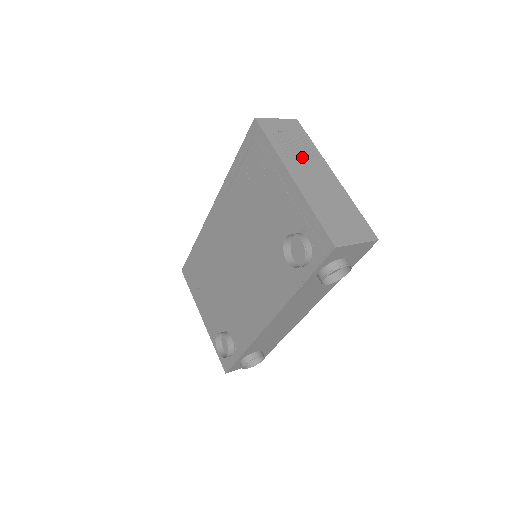
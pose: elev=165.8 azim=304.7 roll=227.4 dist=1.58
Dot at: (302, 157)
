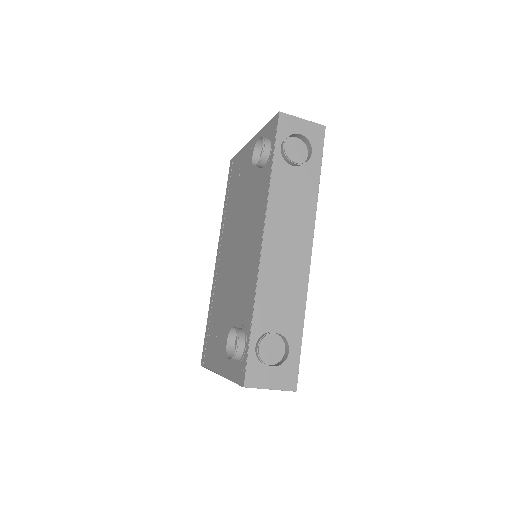
Dot at: occluded
